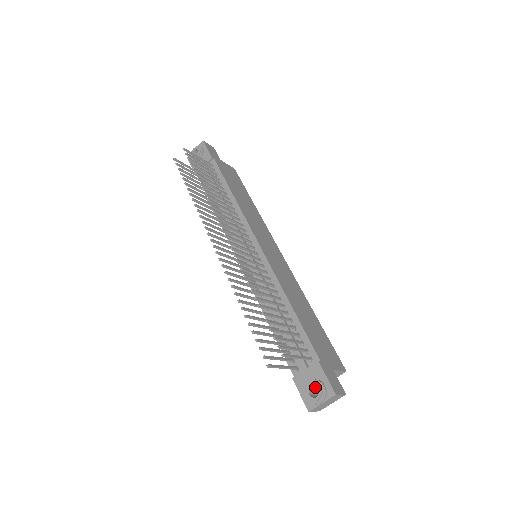
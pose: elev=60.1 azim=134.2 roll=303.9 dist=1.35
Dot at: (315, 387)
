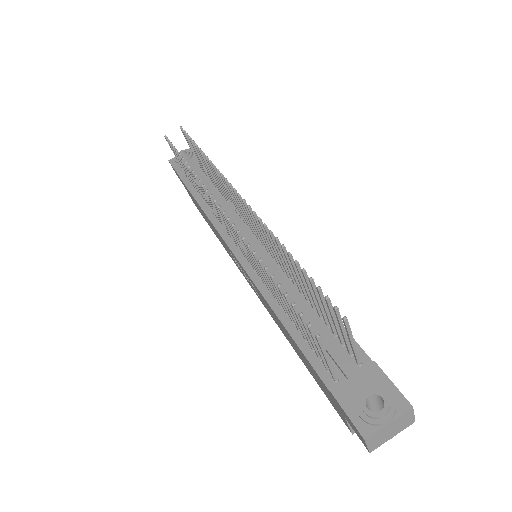
Dot at: (370, 403)
